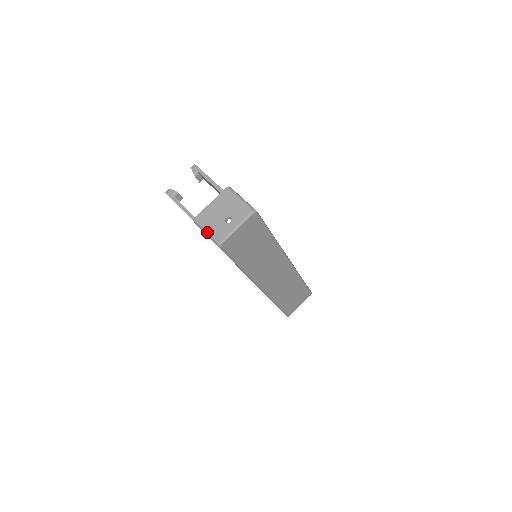
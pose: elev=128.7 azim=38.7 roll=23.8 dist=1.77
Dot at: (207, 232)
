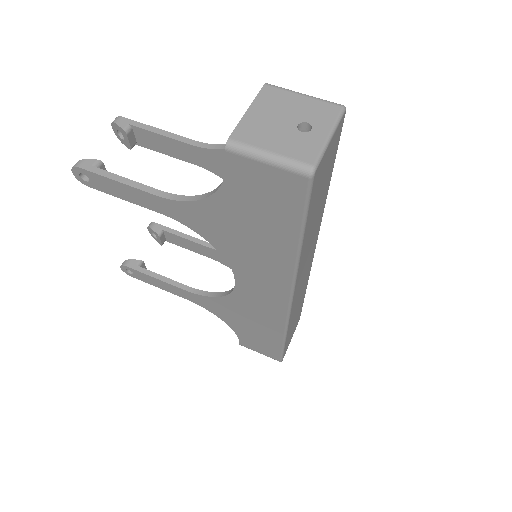
Dot at: (272, 155)
